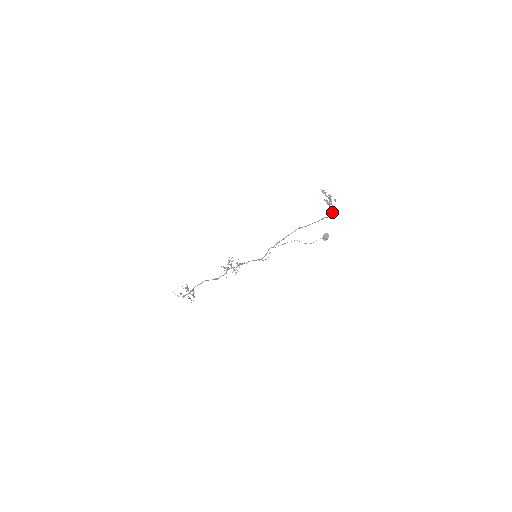
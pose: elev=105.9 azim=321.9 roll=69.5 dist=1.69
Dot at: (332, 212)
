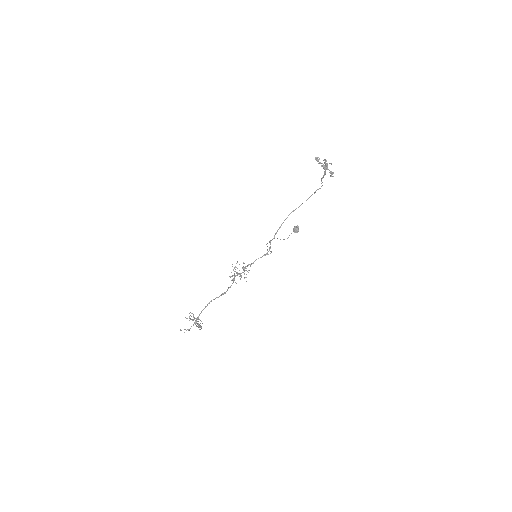
Dot at: (330, 176)
